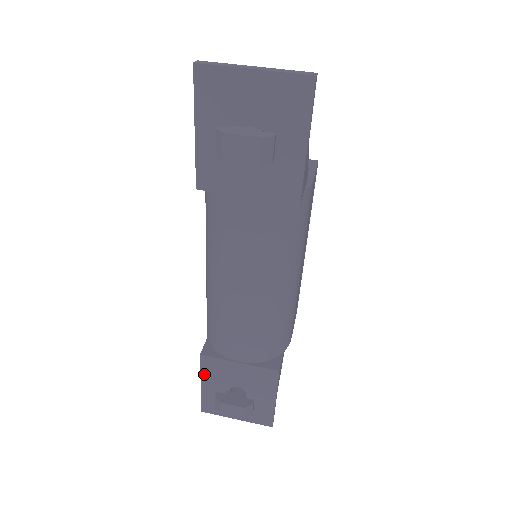
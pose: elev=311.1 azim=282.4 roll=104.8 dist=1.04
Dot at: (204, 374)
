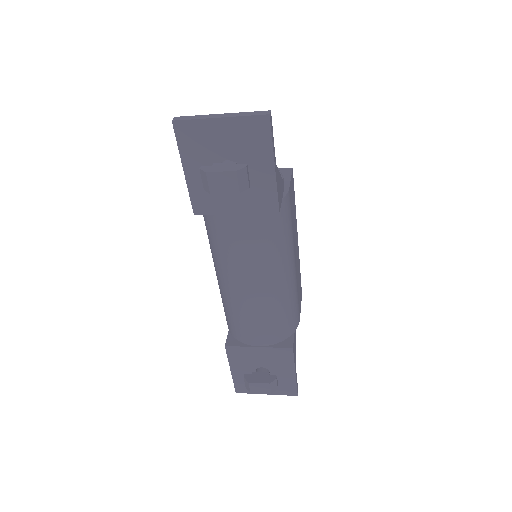
Dot at: (231, 361)
